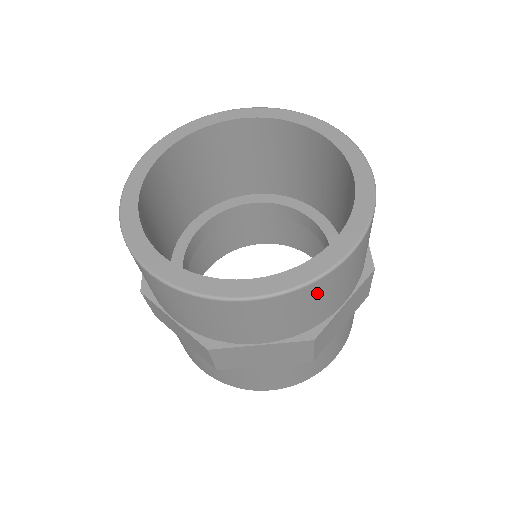
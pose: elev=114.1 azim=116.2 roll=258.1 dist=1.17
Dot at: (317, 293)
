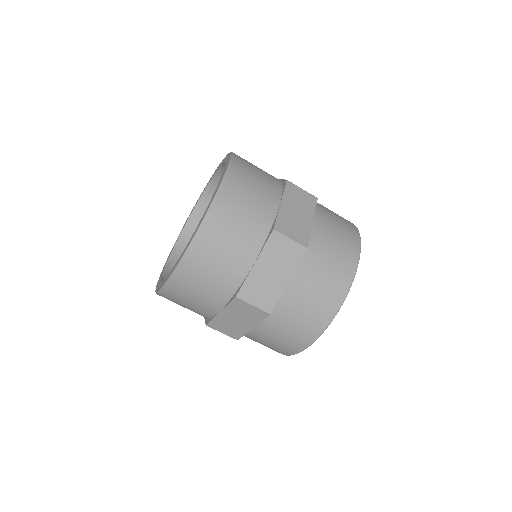
Dot at: (231, 203)
